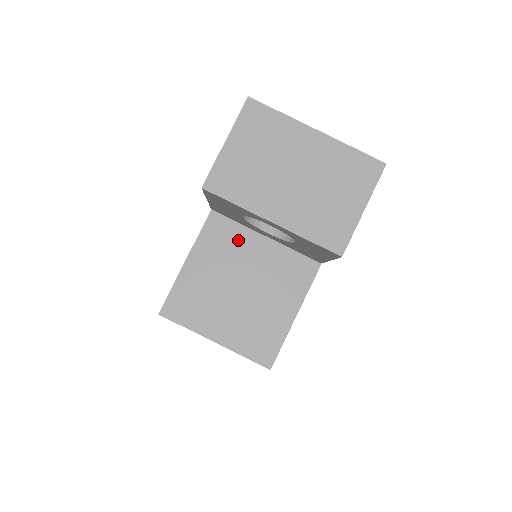
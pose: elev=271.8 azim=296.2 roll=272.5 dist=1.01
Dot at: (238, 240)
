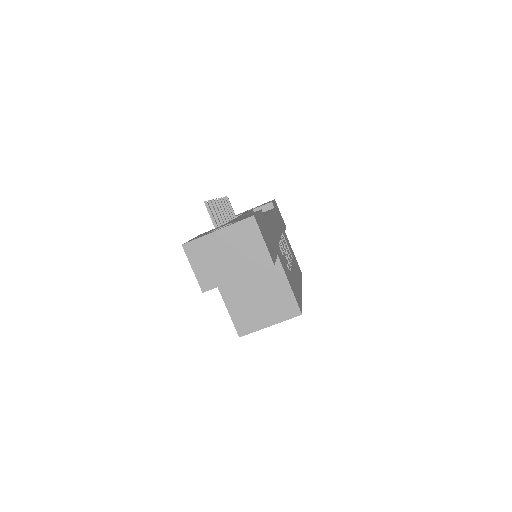
Dot at: (237, 280)
